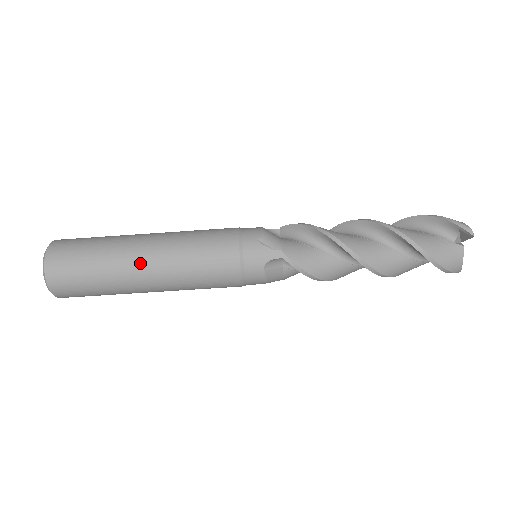
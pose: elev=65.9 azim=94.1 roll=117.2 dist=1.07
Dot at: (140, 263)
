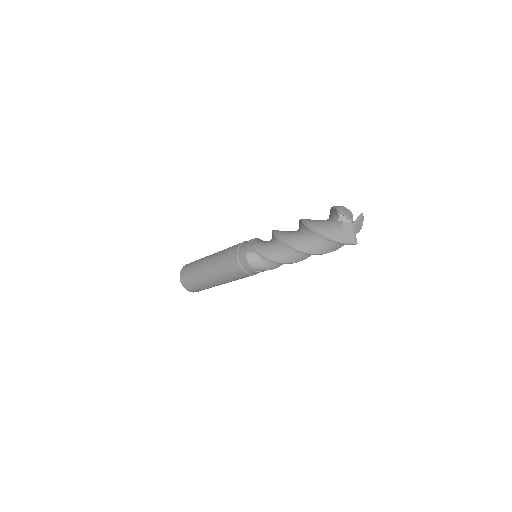
Dot at: occluded
